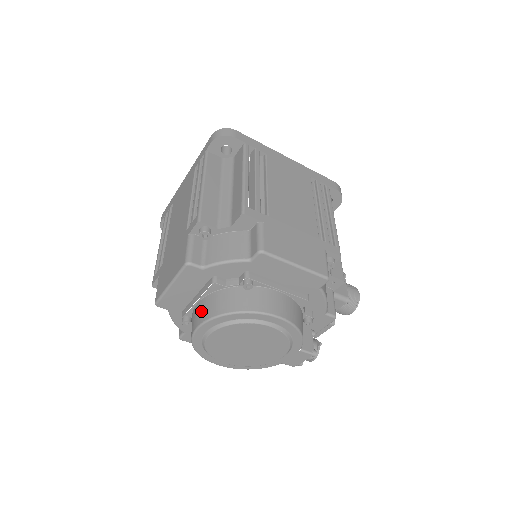
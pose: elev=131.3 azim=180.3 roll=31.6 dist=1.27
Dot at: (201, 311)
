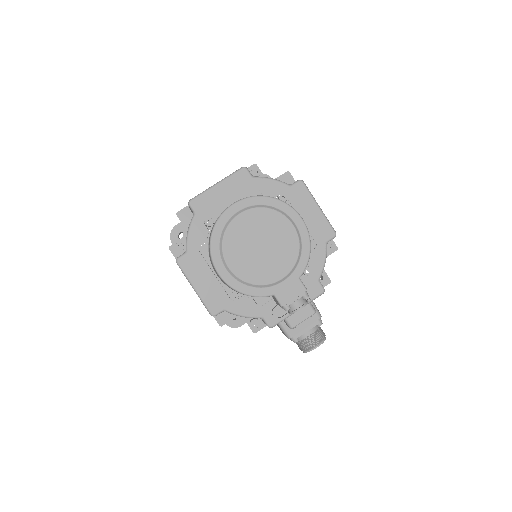
Dot at: occluded
